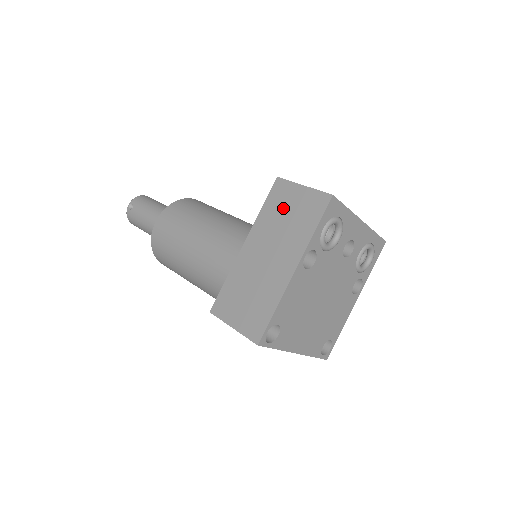
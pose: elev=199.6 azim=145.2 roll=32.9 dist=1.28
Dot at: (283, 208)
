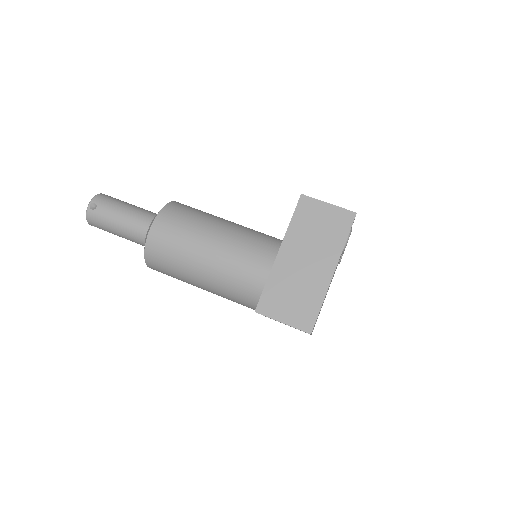
Dot at: (313, 221)
